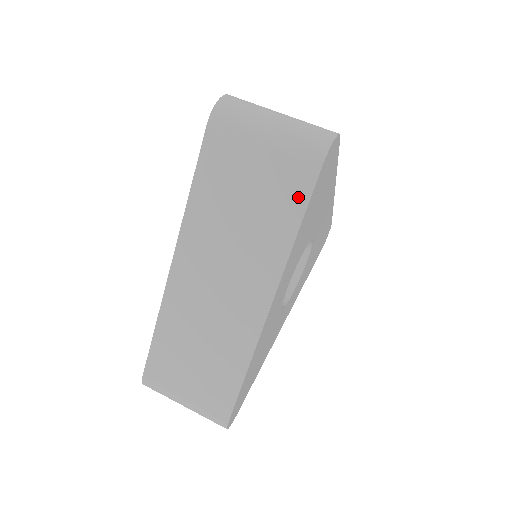
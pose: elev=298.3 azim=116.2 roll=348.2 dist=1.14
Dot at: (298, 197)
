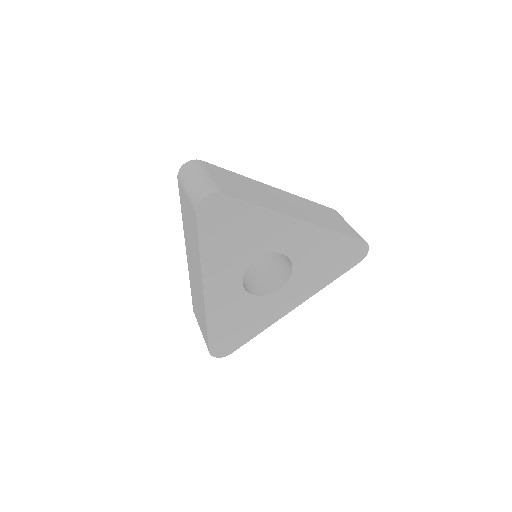
Dot at: (196, 229)
